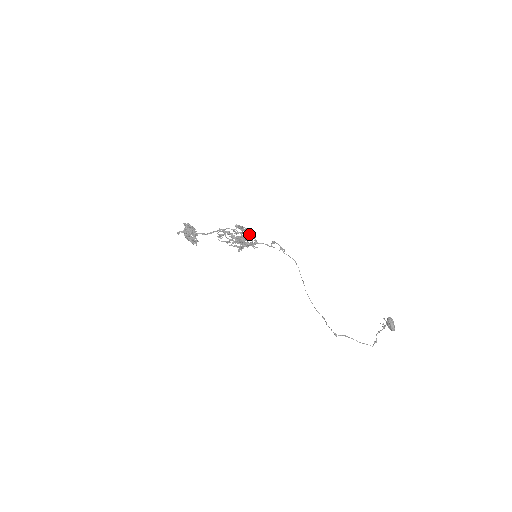
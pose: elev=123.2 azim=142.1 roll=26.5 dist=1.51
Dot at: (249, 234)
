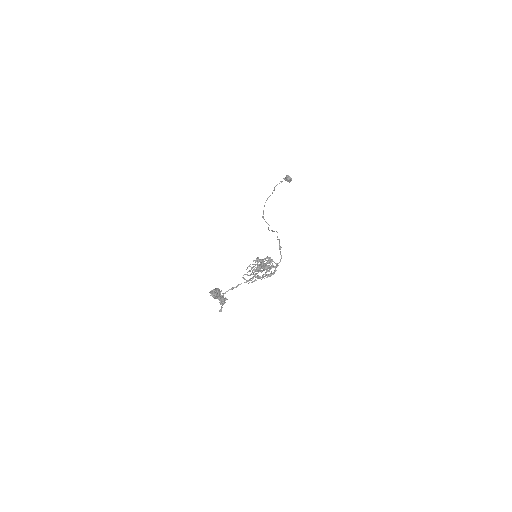
Dot at: occluded
